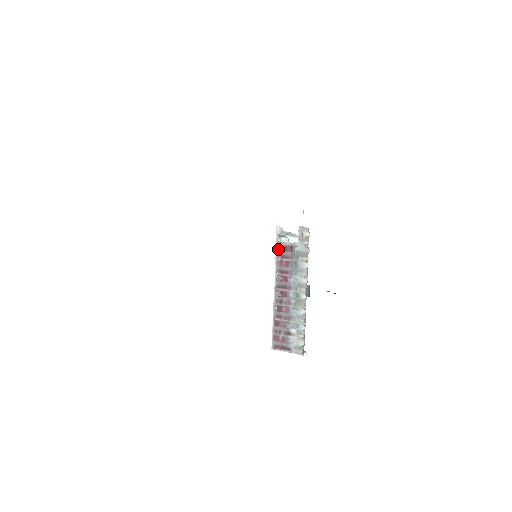
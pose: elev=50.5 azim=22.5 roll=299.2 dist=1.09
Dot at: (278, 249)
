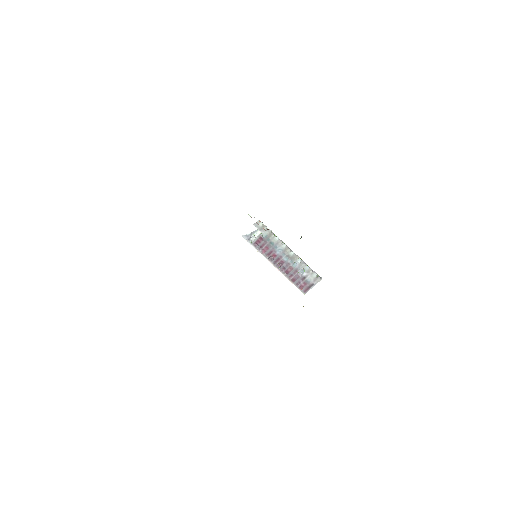
Dot at: (255, 246)
